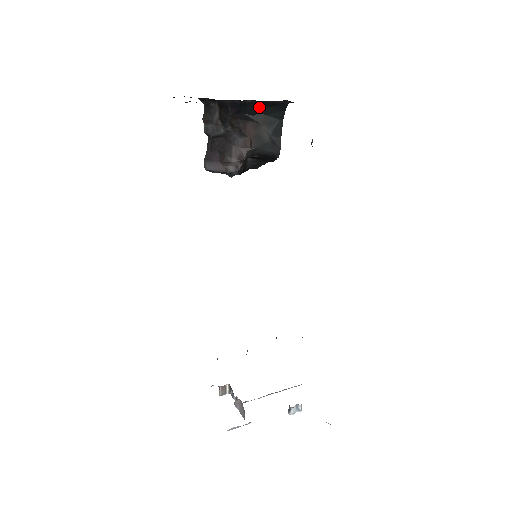
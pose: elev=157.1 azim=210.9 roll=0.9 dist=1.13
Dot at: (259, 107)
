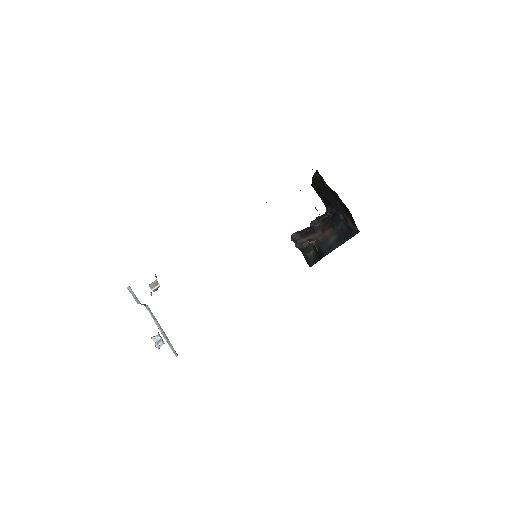
Dot at: (343, 225)
